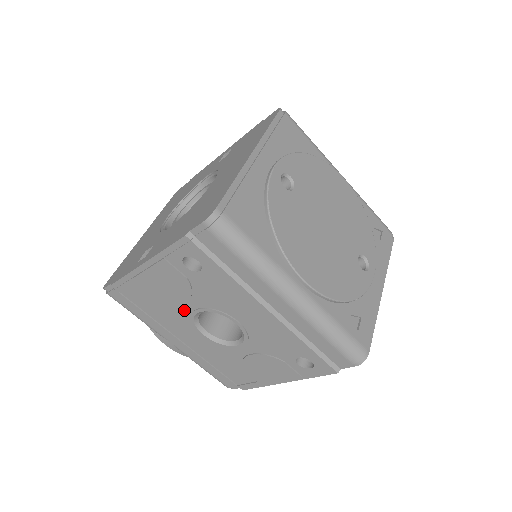
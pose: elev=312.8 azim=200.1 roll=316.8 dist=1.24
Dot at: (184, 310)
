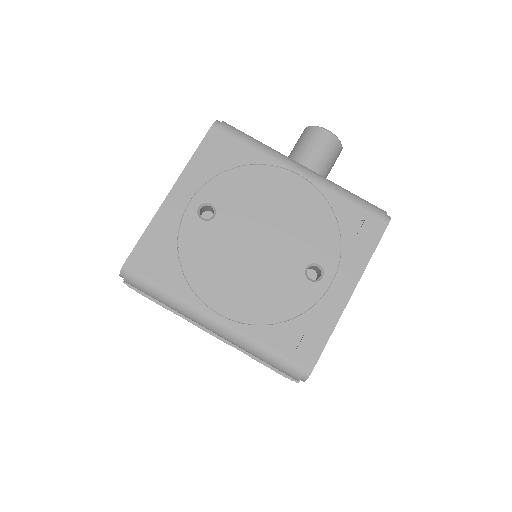
Dot at: occluded
